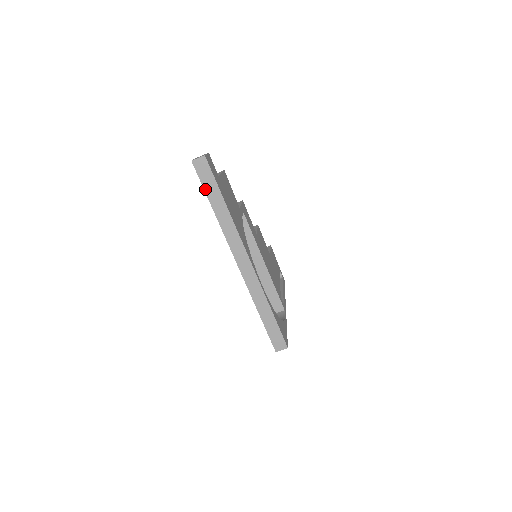
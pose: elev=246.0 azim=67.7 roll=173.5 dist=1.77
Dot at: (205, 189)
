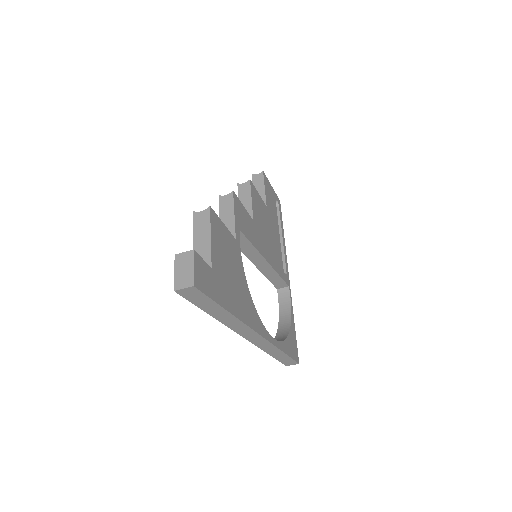
Dot at: (198, 306)
